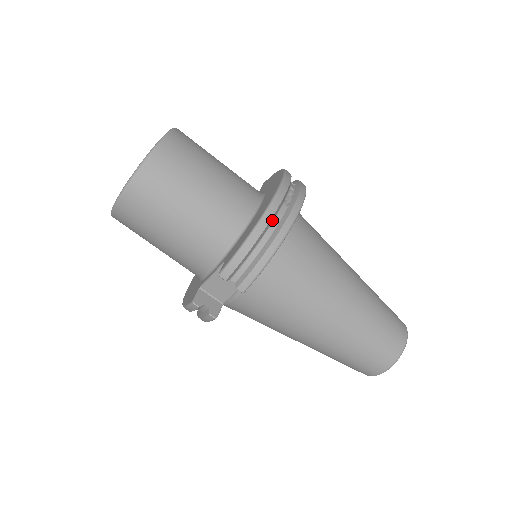
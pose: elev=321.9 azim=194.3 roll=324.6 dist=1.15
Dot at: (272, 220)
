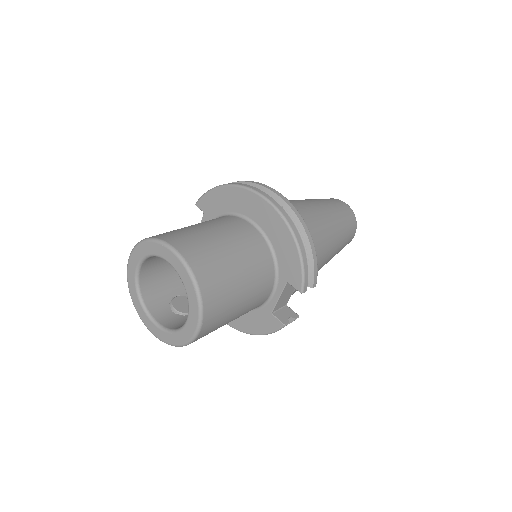
Dot at: (293, 228)
